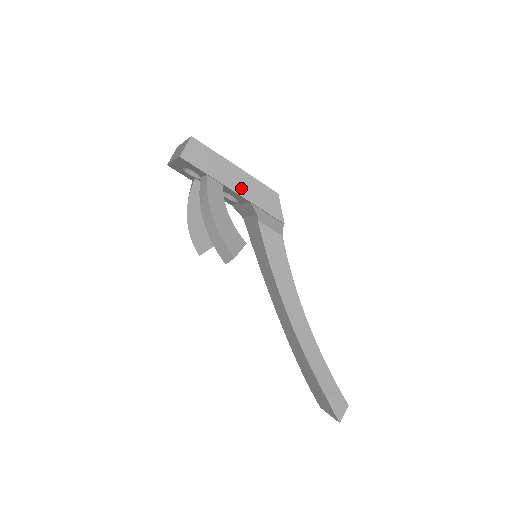
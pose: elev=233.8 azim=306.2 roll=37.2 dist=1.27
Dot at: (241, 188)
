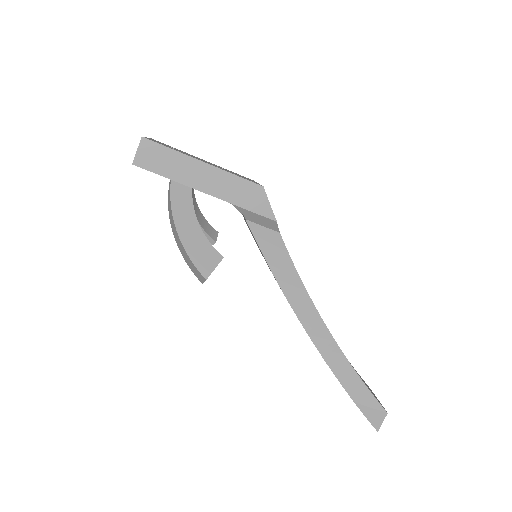
Dot at: (214, 188)
